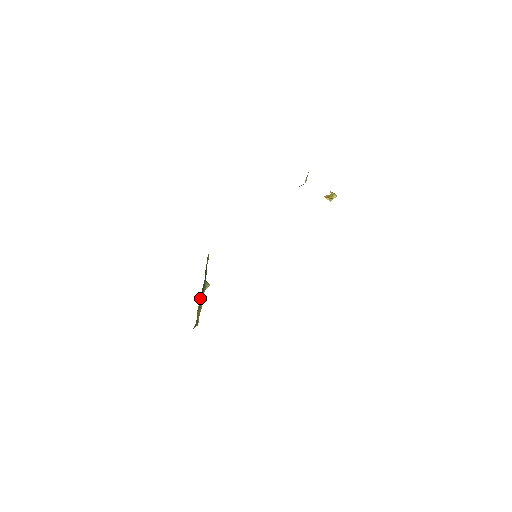
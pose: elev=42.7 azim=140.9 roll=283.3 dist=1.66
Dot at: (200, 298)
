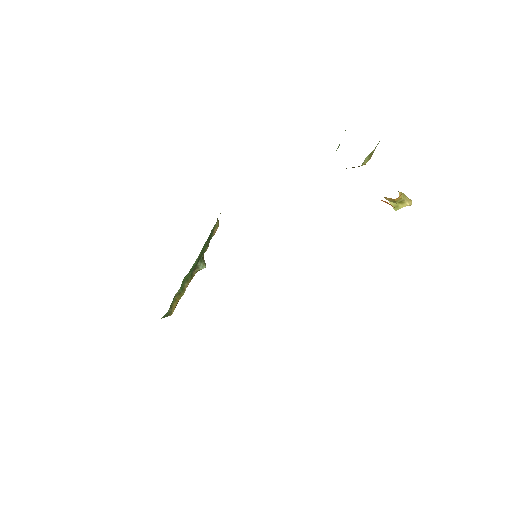
Dot at: (185, 280)
